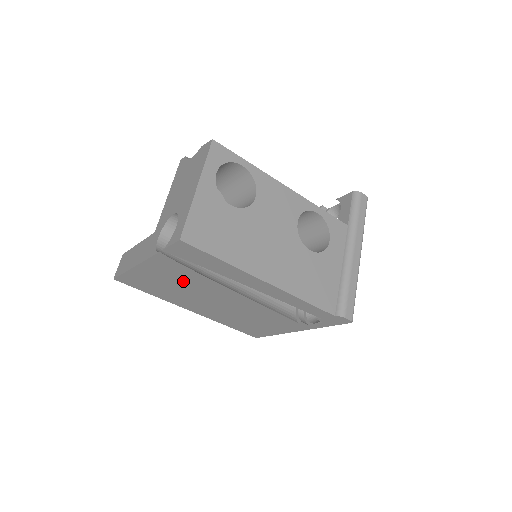
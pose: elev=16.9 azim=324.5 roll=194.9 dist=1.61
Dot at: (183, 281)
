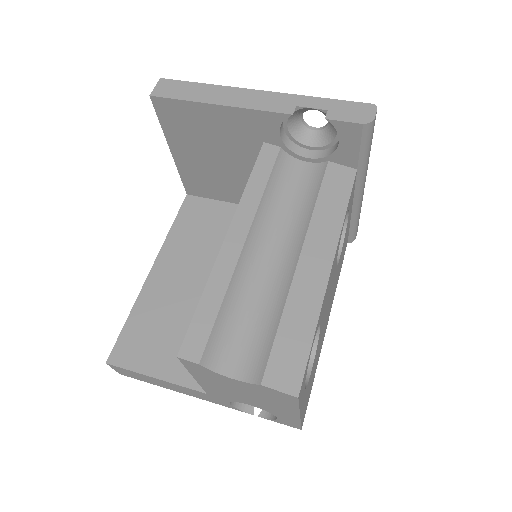
Dot at: occluded
